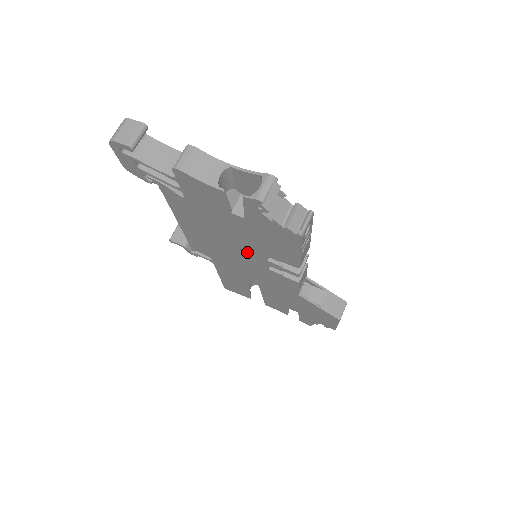
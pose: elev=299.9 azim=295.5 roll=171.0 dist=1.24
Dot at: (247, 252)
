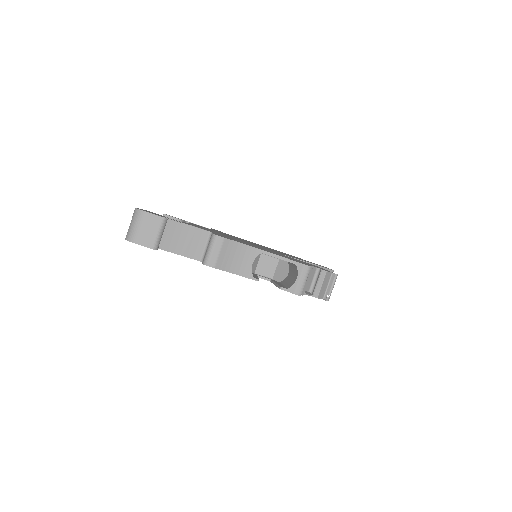
Dot at: occluded
